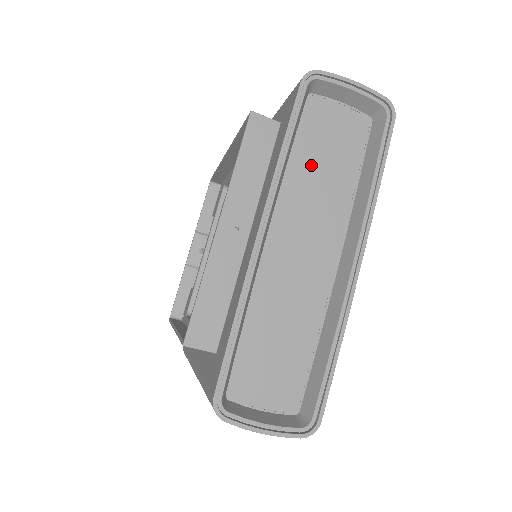
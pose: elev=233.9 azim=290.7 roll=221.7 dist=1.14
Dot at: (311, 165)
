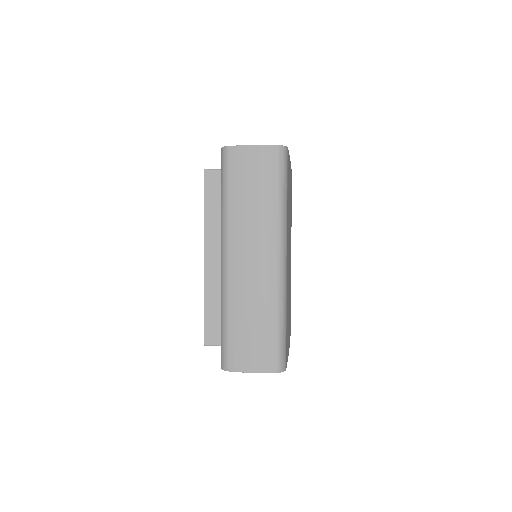
Dot at: occluded
